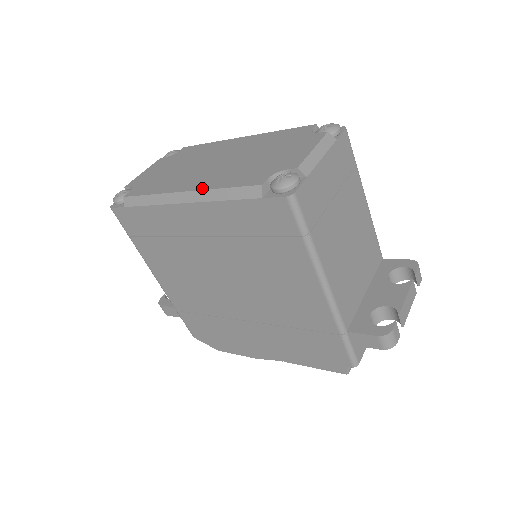
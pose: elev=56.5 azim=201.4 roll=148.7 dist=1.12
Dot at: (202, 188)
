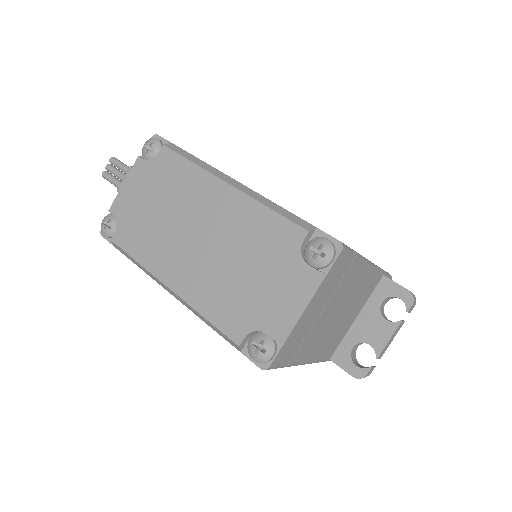
Dot at: (185, 298)
